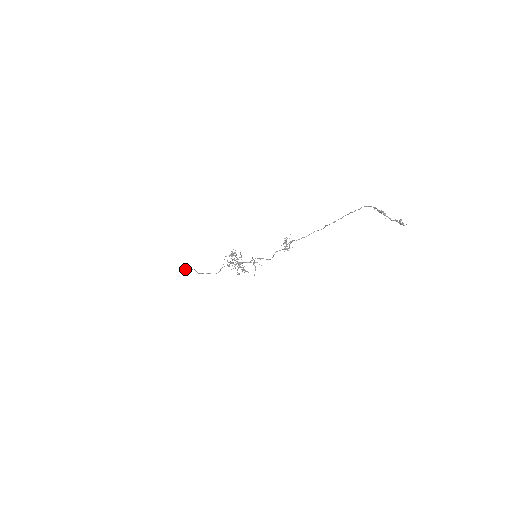
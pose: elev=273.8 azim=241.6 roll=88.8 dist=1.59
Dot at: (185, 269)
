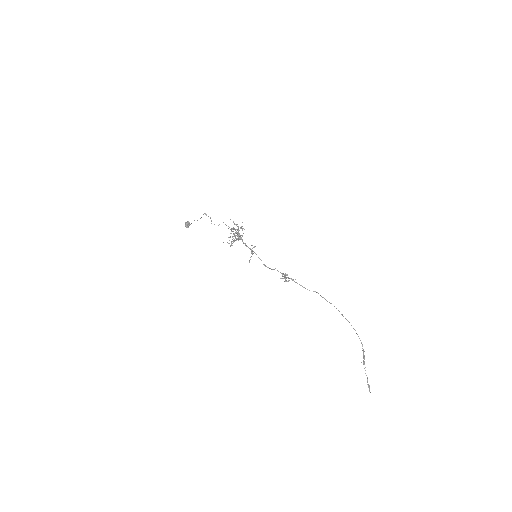
Dot at: (186, 226)
